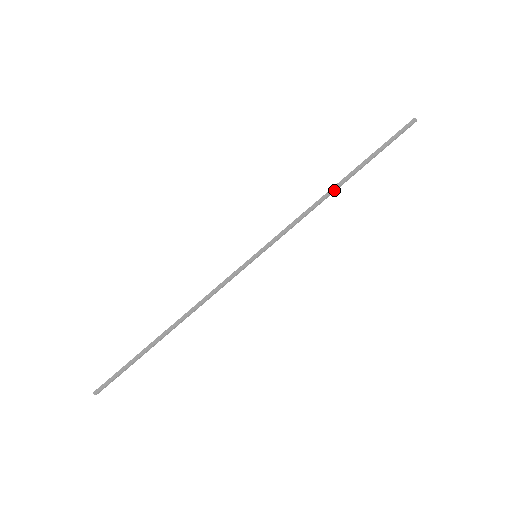
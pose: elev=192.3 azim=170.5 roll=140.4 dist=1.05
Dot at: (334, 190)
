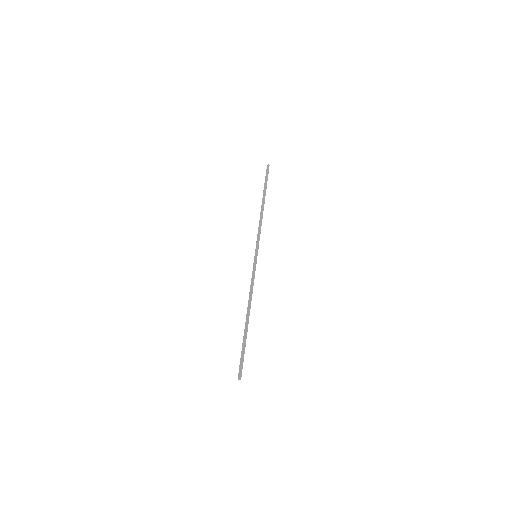
Dot at: (262, 208)
